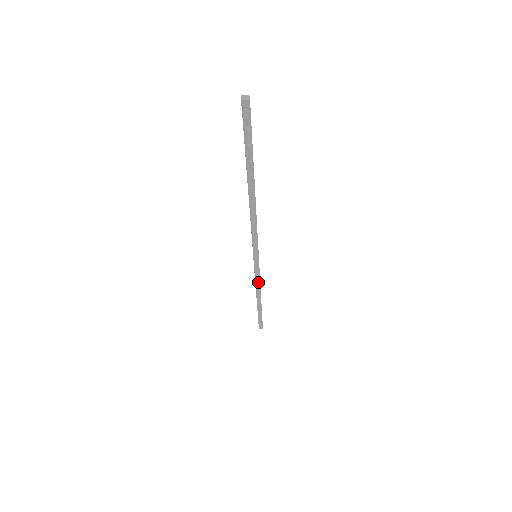
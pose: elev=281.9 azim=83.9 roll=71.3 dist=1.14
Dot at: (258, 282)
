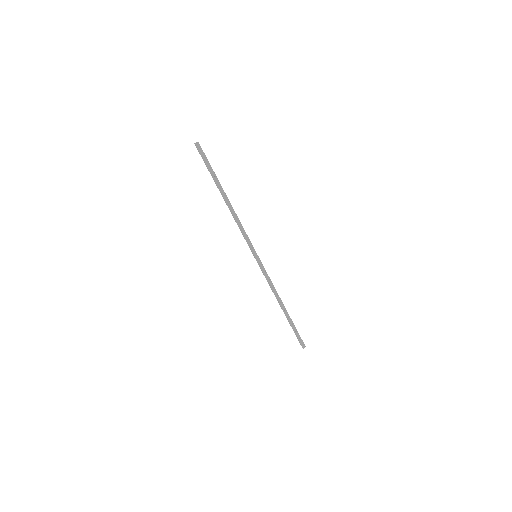
Dot at: (271, 283)
